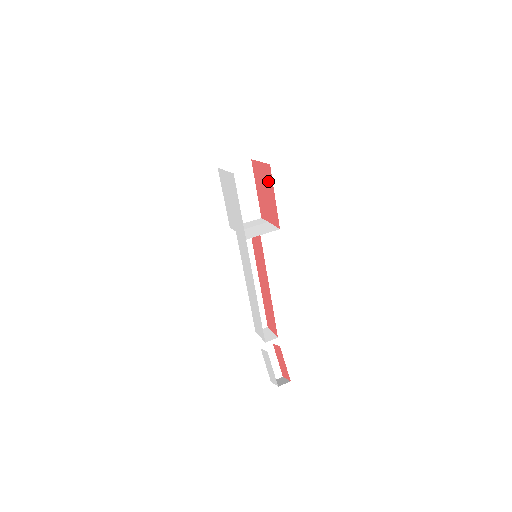
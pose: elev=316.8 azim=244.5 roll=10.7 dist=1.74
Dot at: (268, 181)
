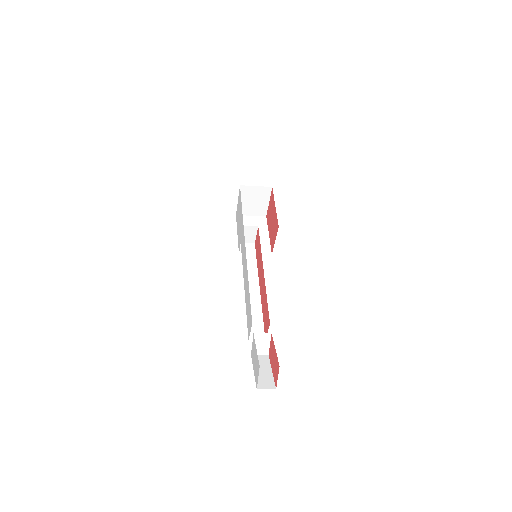
Dot at: (272, 204)
